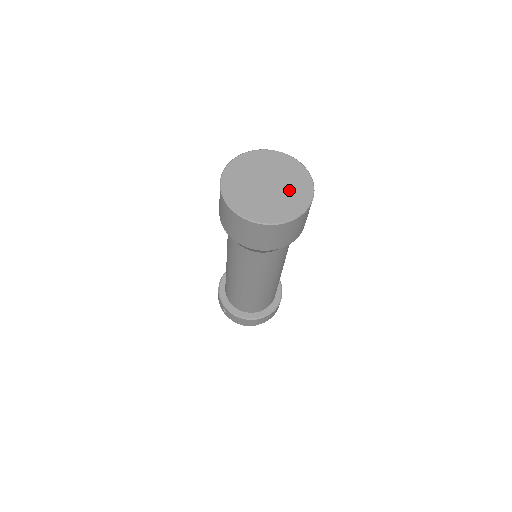
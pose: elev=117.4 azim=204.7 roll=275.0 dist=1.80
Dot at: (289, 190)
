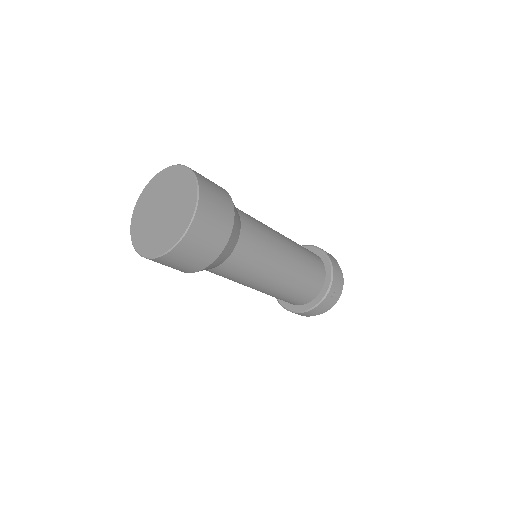
Dot at: (175, 214)
